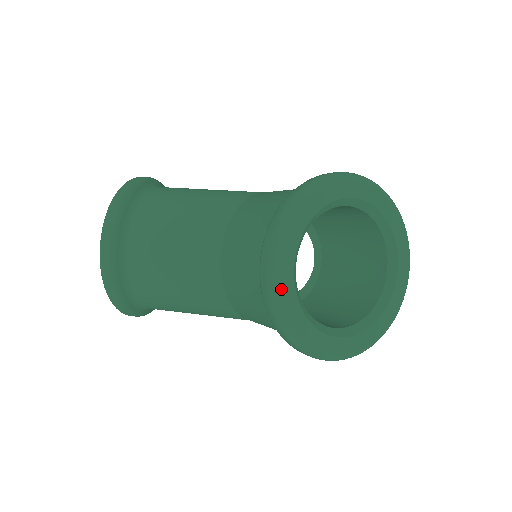
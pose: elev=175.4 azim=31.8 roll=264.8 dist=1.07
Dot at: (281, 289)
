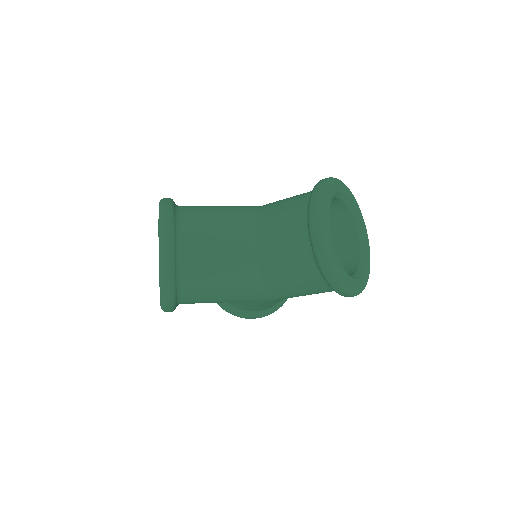
Dot at: (328, 238)
